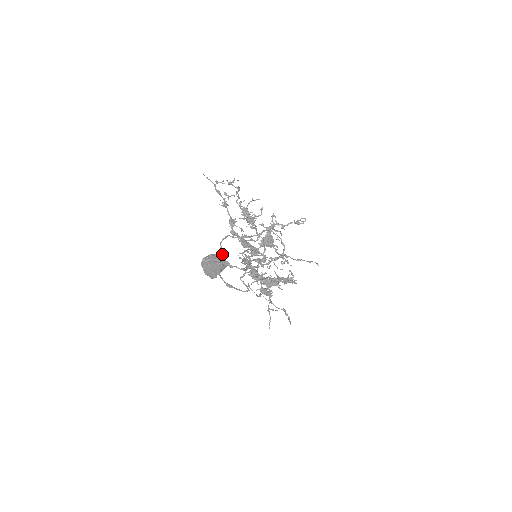
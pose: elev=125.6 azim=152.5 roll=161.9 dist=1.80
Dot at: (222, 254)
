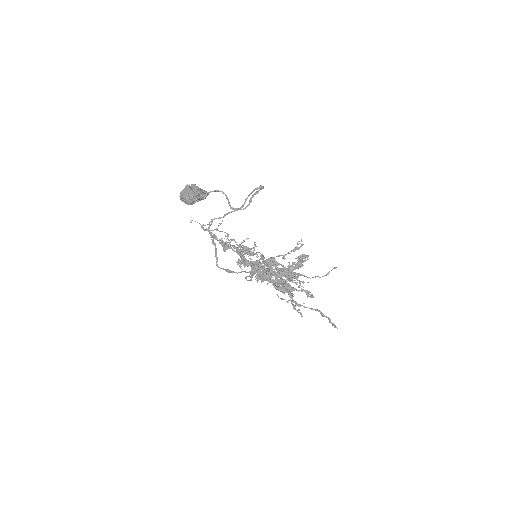
Dot at: (213, 240)
